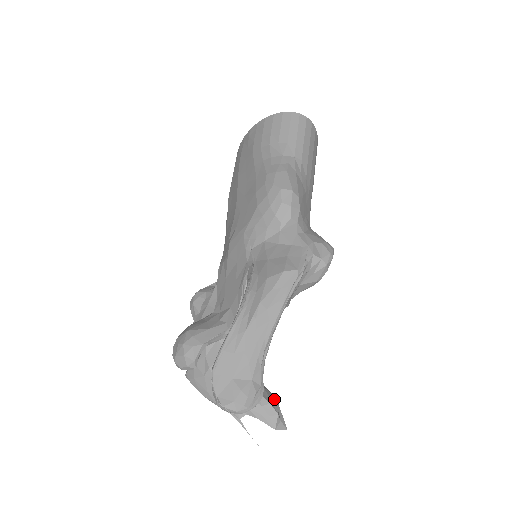
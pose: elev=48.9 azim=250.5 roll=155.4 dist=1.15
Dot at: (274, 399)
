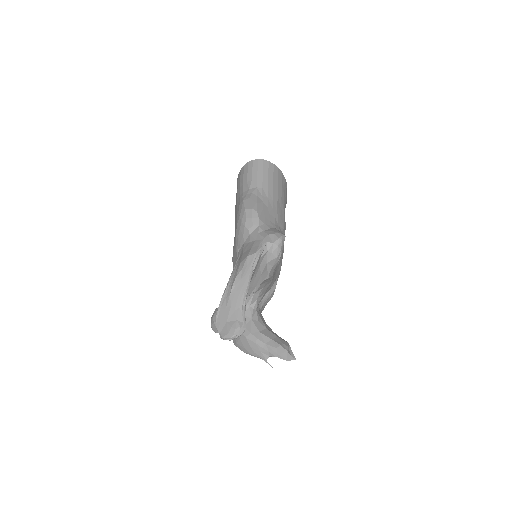
Dot at: (286, 343)
